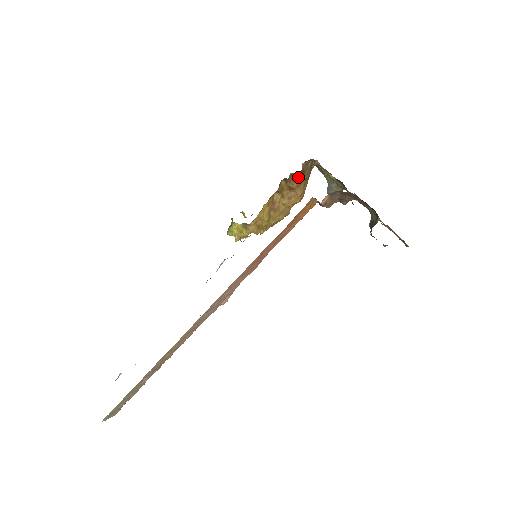
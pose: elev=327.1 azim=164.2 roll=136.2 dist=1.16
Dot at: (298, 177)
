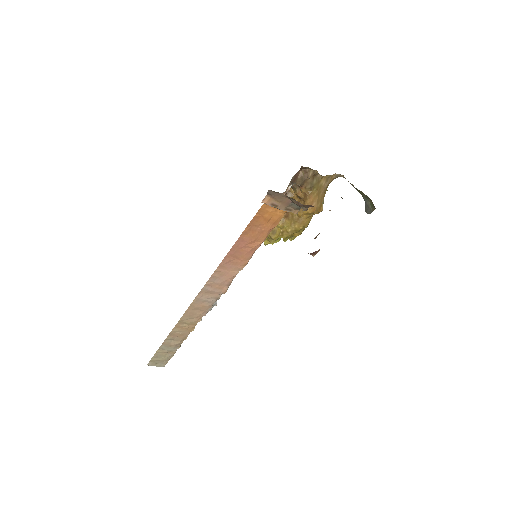
Dot at: (297, 185)
